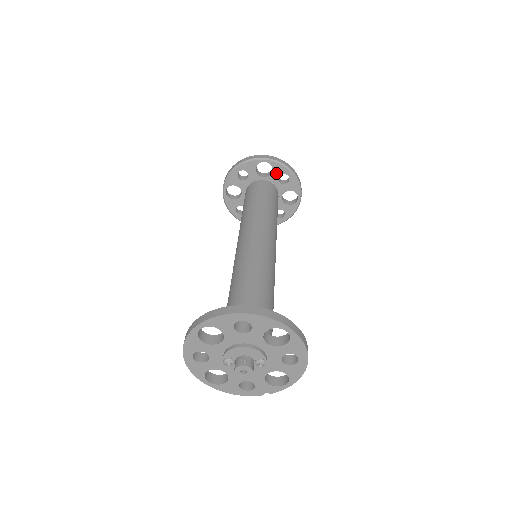
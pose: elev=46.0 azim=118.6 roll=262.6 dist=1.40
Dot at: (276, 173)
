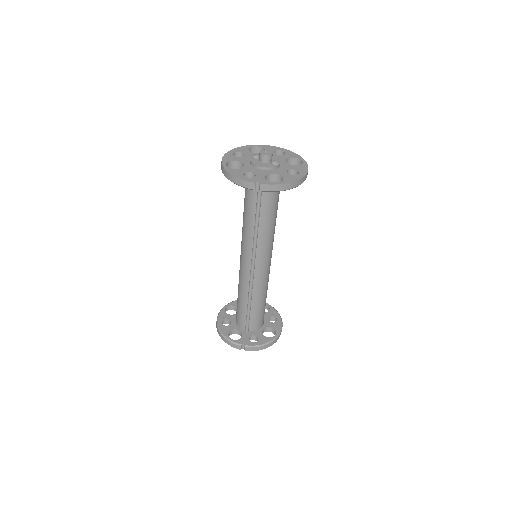
Dot at: (270, 314)
